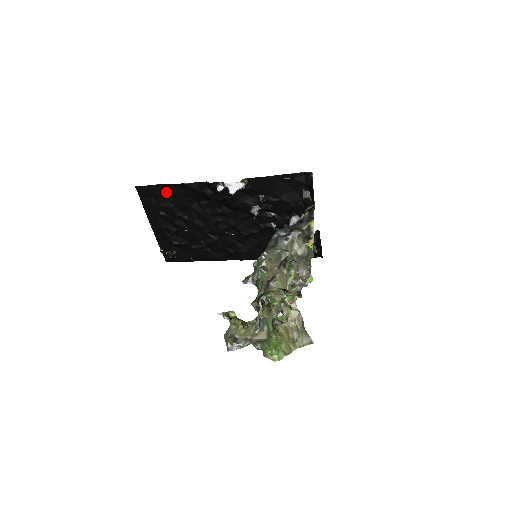
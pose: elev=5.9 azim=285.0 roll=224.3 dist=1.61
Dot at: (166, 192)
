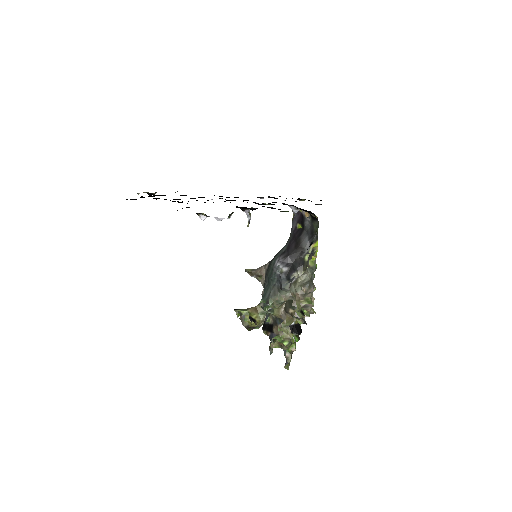
Dot at: occluded
